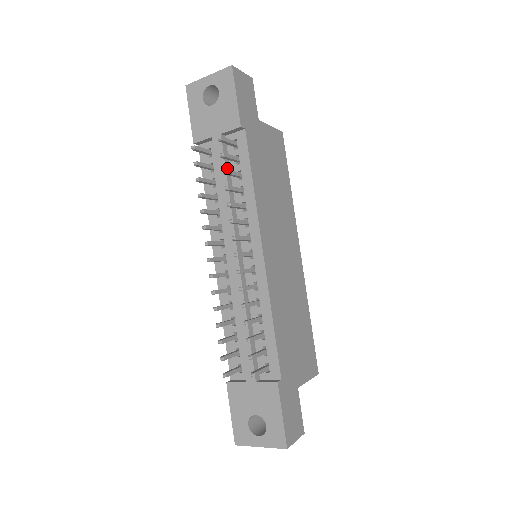
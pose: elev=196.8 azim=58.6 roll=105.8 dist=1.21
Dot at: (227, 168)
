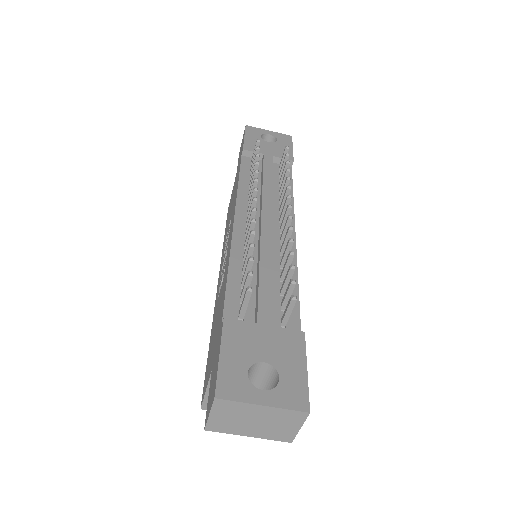
Dot at: (272, 174)
